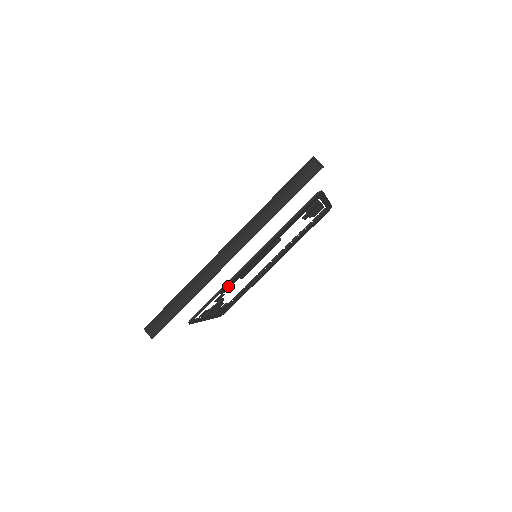
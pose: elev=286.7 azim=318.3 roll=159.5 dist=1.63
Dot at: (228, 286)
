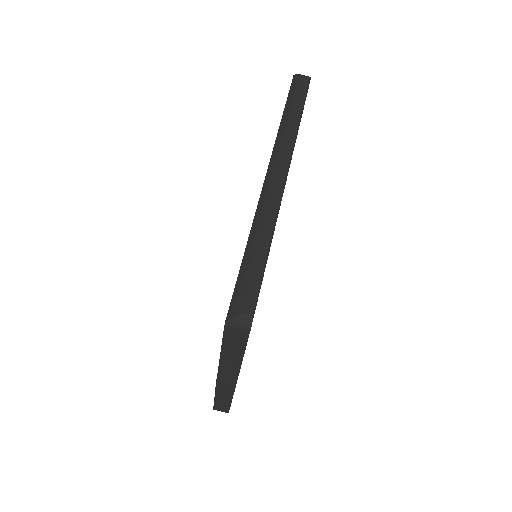
Dot at: occluded
